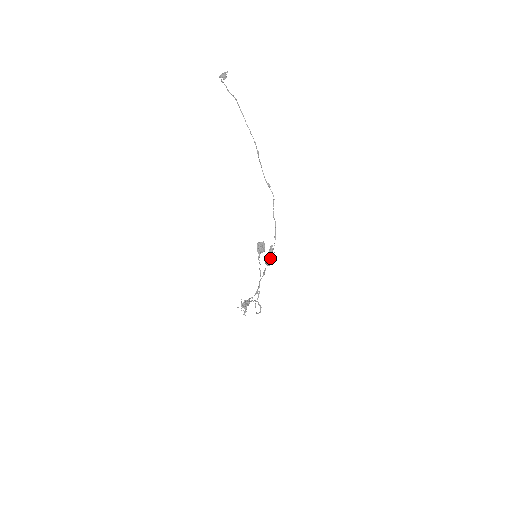
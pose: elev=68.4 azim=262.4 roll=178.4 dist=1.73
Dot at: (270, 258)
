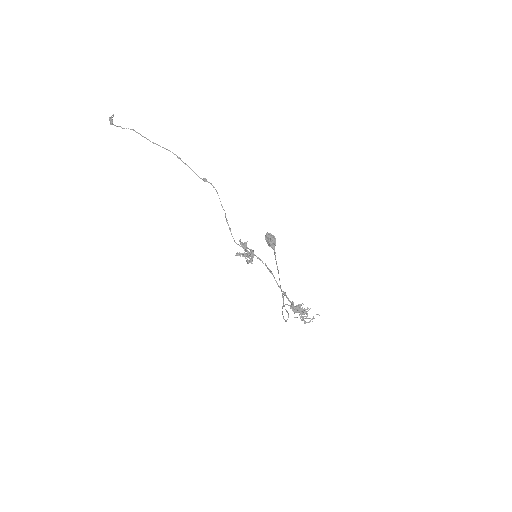
Dot at: (249, 254)
